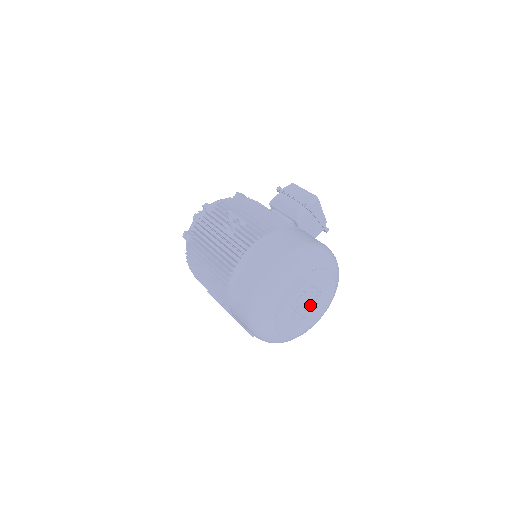
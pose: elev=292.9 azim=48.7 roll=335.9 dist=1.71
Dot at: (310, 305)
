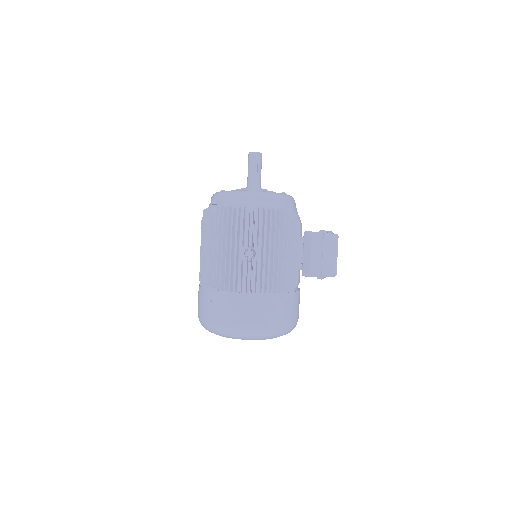
Dot at: occluded
